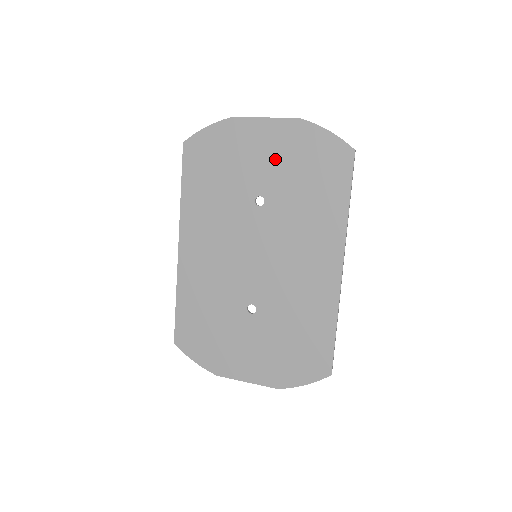
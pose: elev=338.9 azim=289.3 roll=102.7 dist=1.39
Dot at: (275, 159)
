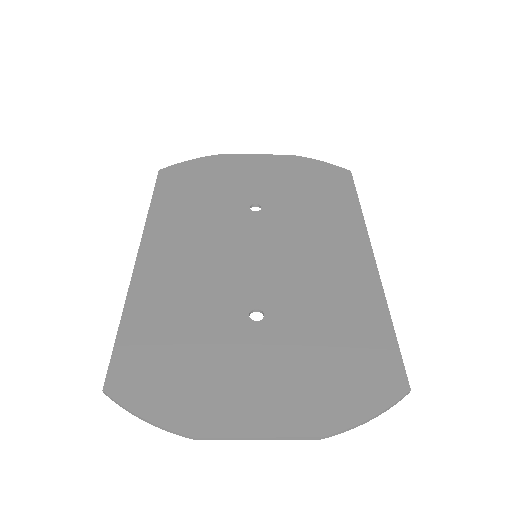
Dot at: (269, 178)
